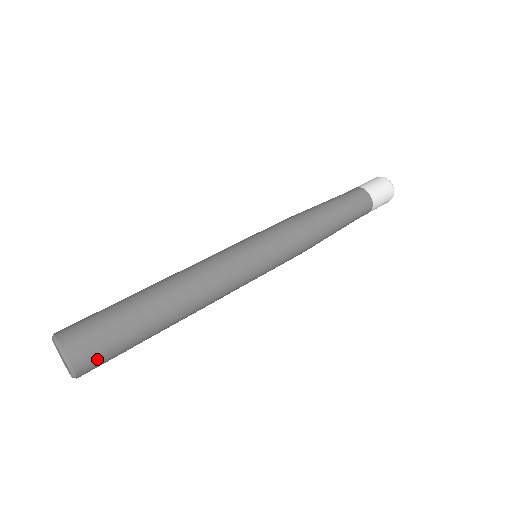
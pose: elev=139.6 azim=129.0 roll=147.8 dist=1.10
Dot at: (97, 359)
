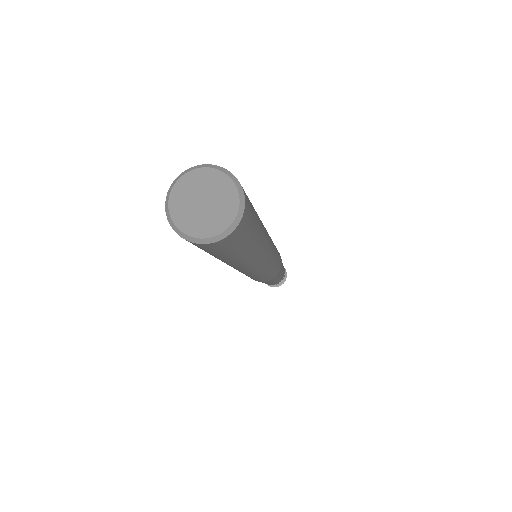
Dot at: (237, 239)
